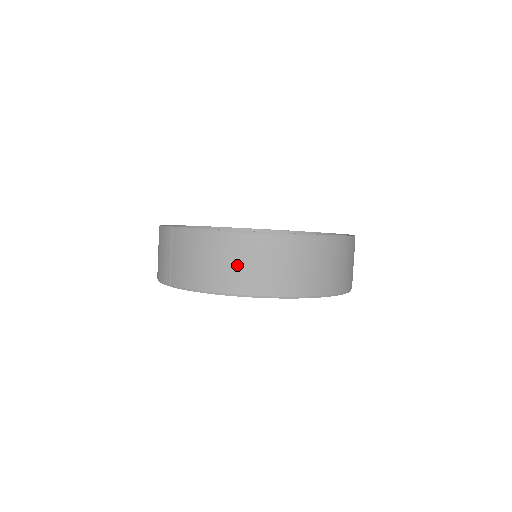
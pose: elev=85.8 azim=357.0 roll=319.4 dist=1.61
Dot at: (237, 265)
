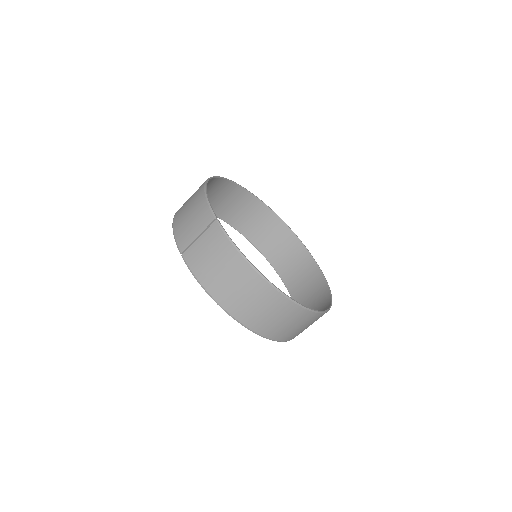
Dot at: (241, 293)
